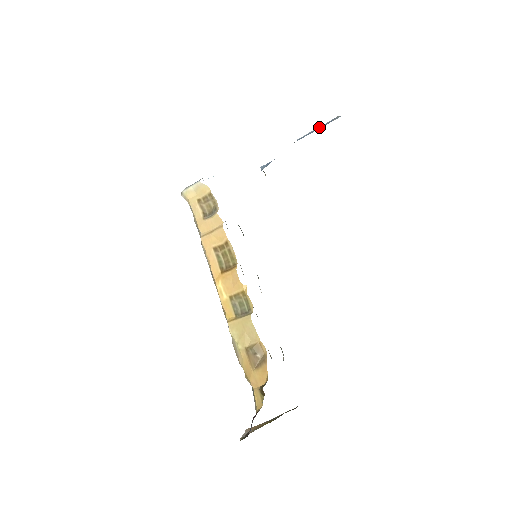
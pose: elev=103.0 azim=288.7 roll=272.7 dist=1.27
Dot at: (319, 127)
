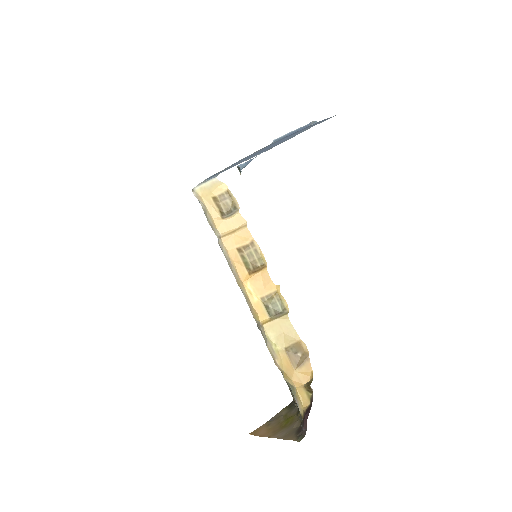
Dot at: (295, 130)
